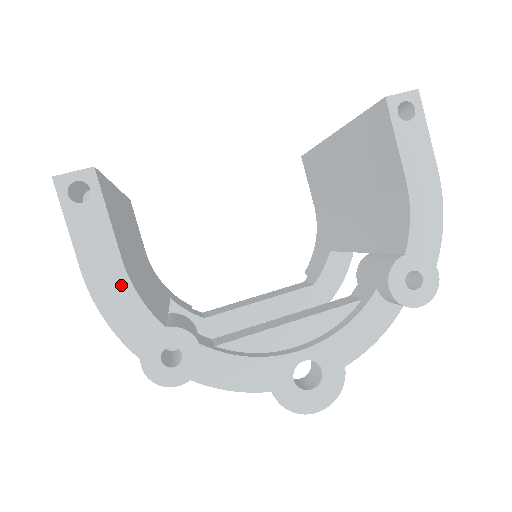
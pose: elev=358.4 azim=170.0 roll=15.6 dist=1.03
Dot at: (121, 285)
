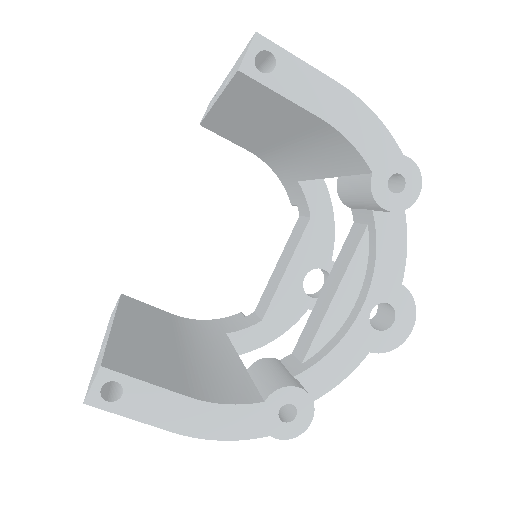
Dot at: (207, 411)
